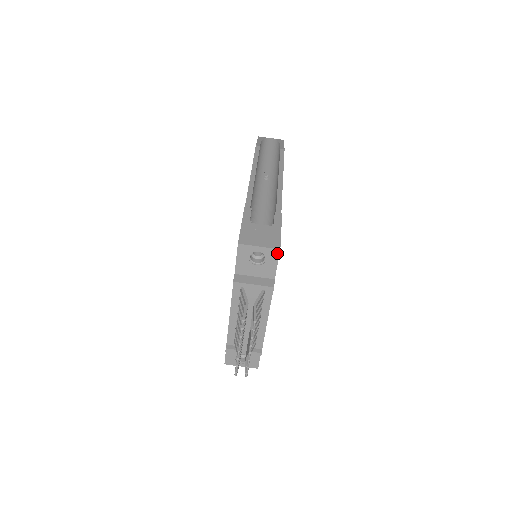
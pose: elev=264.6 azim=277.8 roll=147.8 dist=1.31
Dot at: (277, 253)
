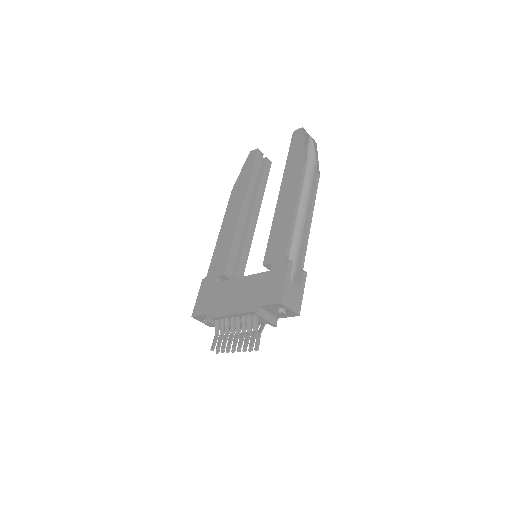
Dot at: (296, 315)
